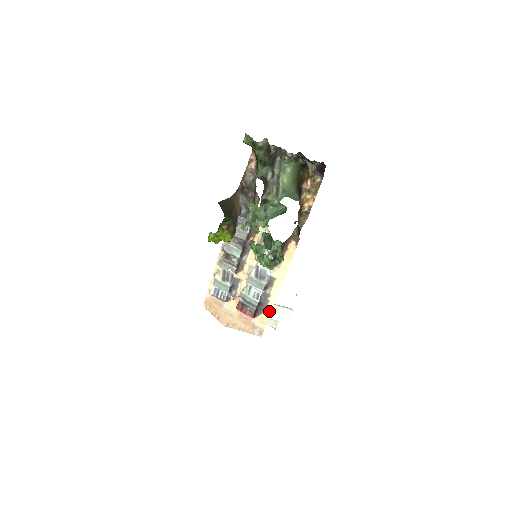
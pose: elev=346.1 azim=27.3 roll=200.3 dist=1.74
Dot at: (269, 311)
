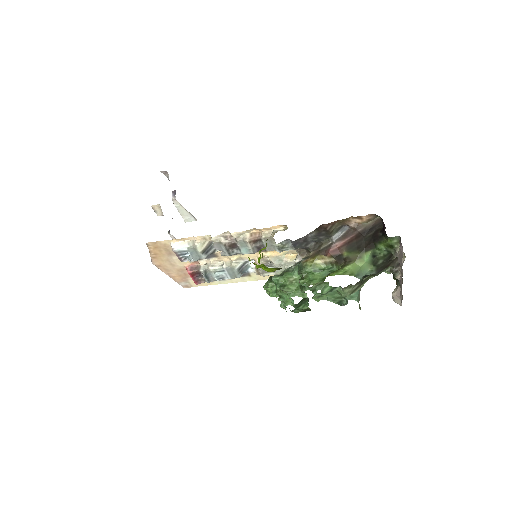
Dot at: (215, 283)
